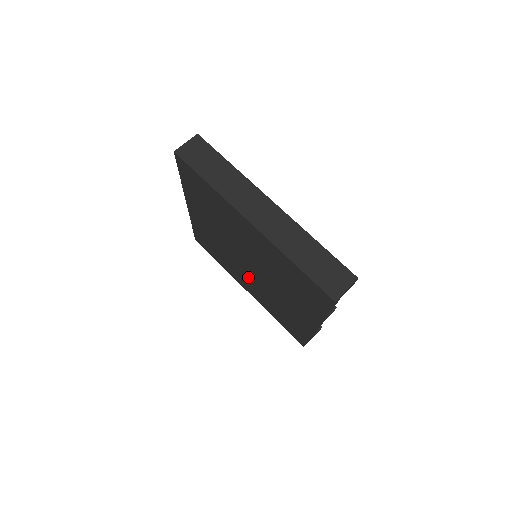
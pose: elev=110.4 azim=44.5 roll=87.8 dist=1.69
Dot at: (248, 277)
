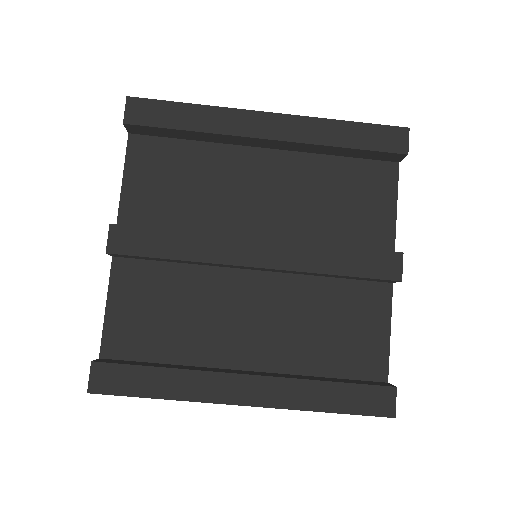
Dot at: occluded
